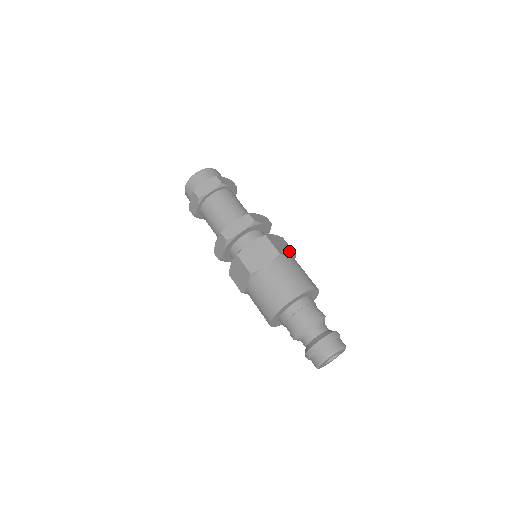
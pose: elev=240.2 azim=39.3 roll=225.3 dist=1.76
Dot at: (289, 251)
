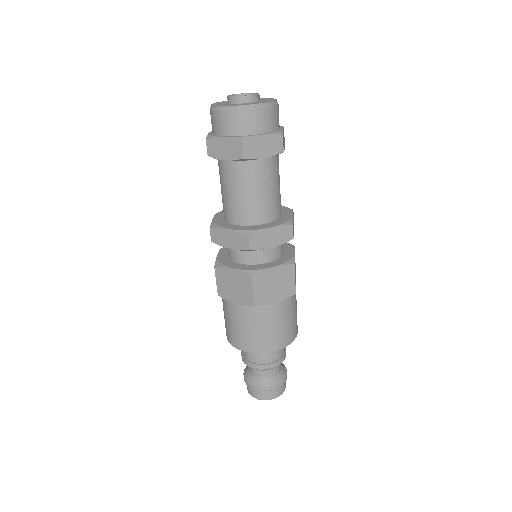
Dot at: occluded
